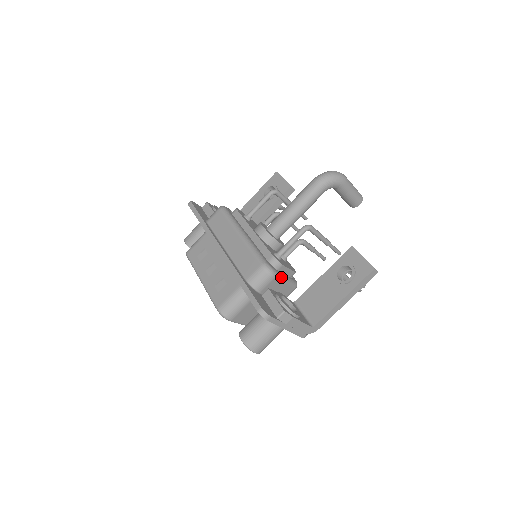
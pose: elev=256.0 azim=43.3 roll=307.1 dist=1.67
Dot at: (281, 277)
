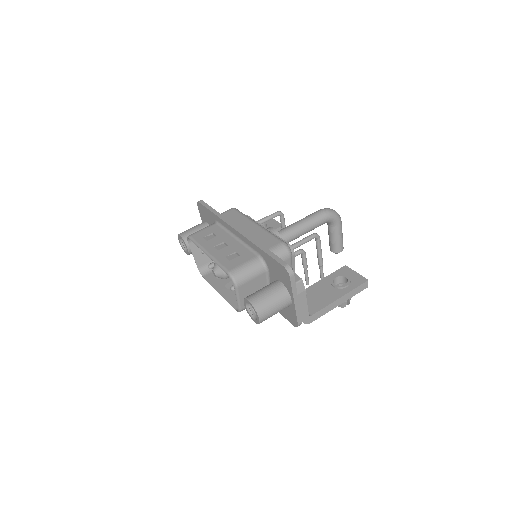
Dot at: occluded
